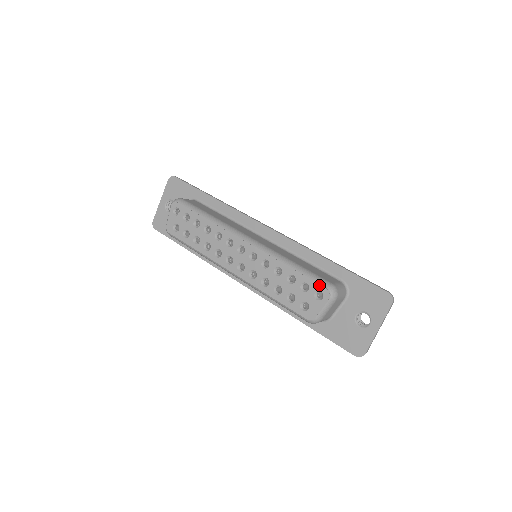
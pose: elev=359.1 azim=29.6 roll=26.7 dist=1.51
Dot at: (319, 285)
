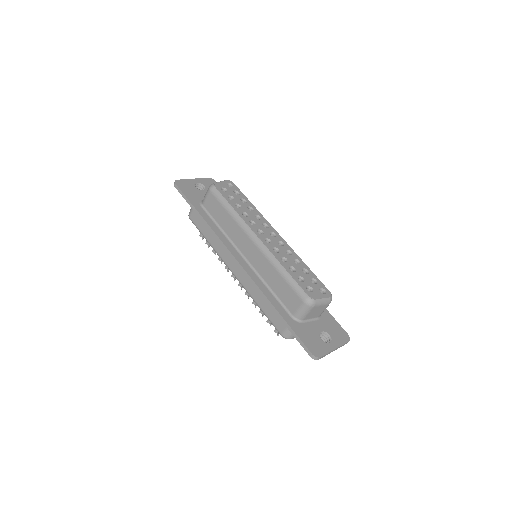
Dot at: occluded
